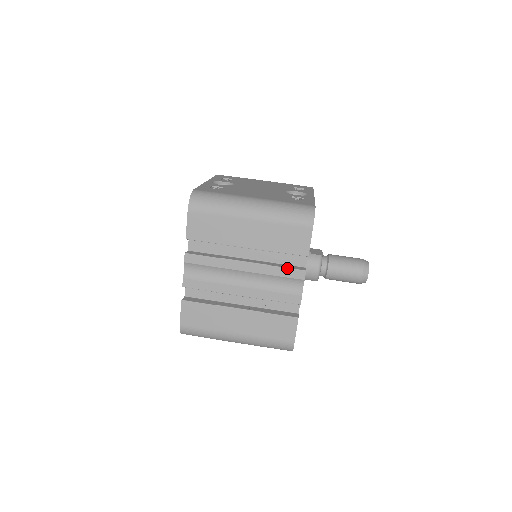
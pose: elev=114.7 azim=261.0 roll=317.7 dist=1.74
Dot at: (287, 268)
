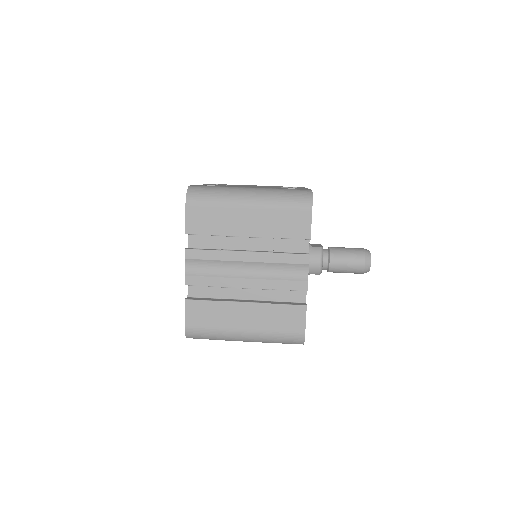
Dot at: (290, 254)
